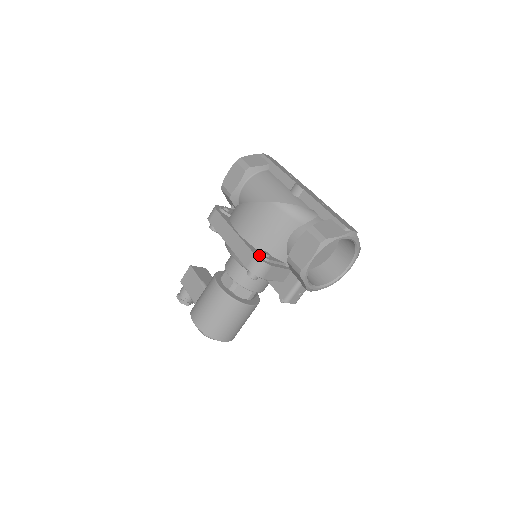
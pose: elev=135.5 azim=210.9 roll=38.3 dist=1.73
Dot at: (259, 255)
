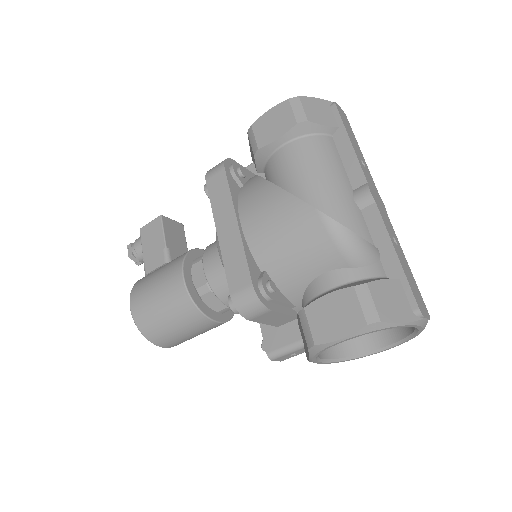
Dot at: (259, 285)
